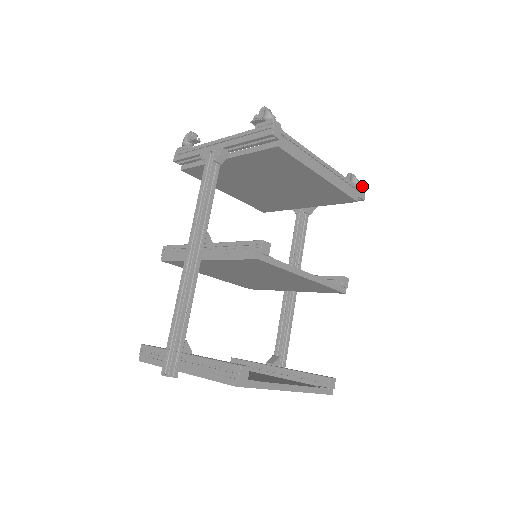
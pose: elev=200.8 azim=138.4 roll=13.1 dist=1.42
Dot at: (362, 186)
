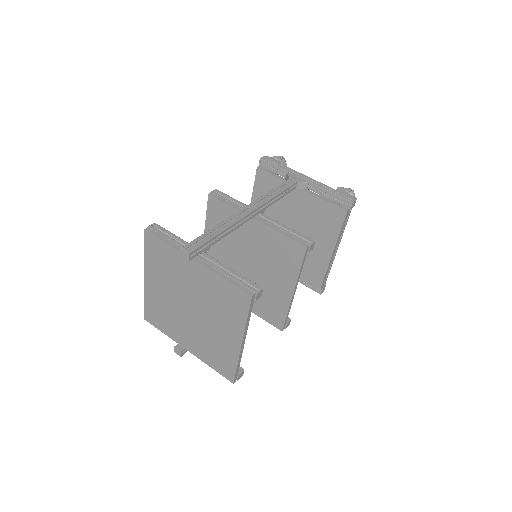
Dot at: occluded
